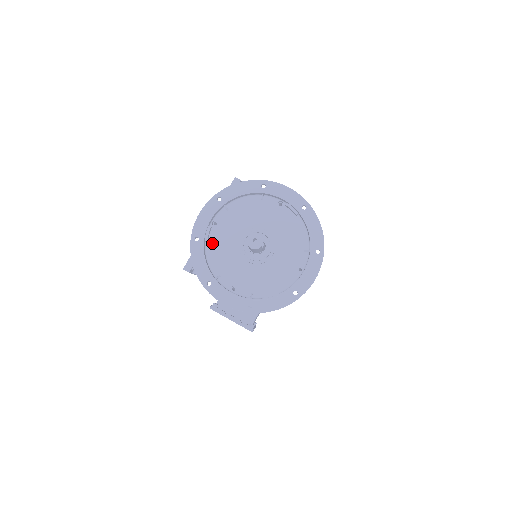
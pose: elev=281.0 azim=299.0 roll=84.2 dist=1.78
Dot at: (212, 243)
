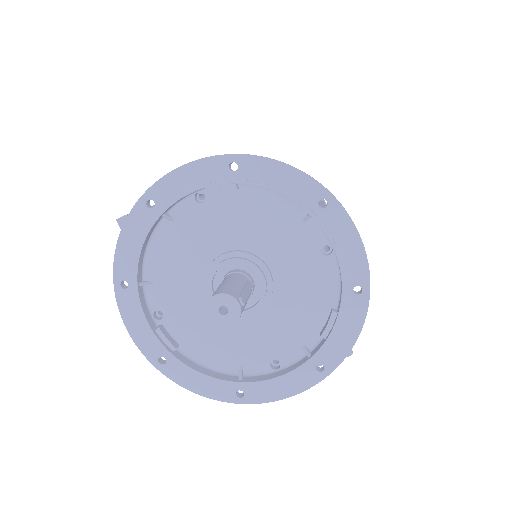
Dot at: (185, 341)
